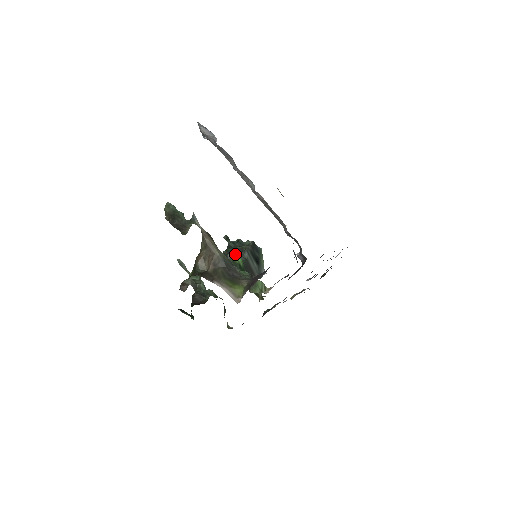
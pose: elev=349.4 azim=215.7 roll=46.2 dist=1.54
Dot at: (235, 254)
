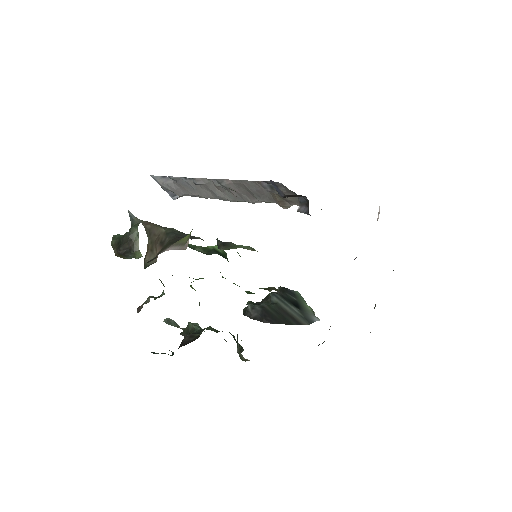
Dot at: occluded
